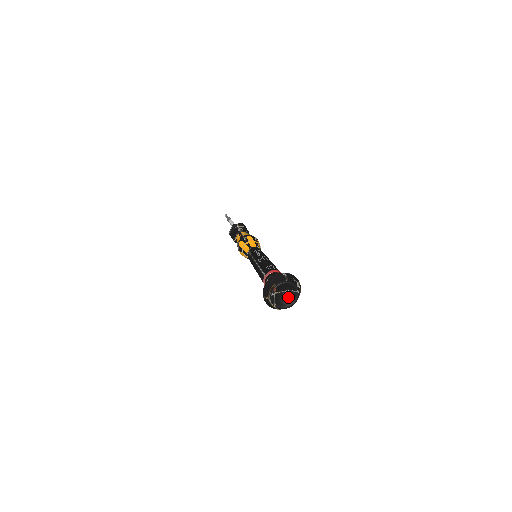
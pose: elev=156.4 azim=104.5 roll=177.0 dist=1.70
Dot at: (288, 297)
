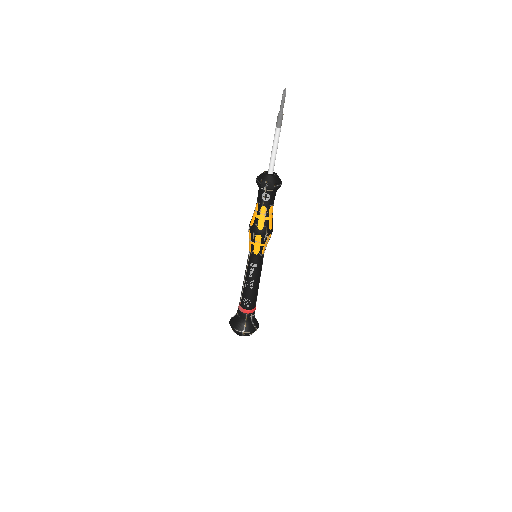
Dot at: occluded
